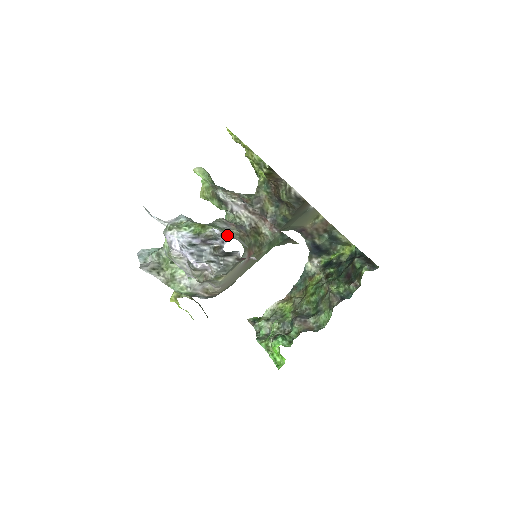
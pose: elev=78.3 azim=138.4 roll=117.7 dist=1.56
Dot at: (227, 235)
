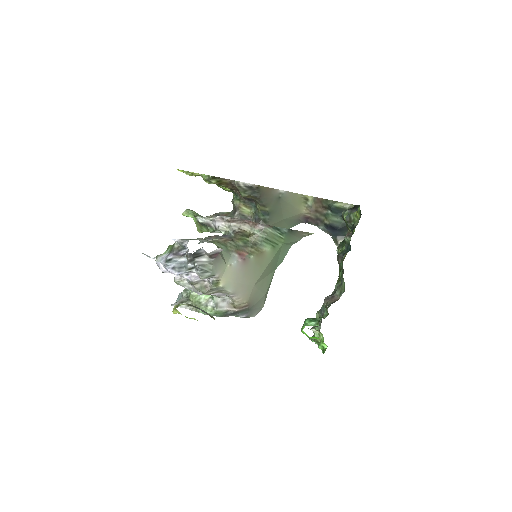
Dot at: (188, 240)
